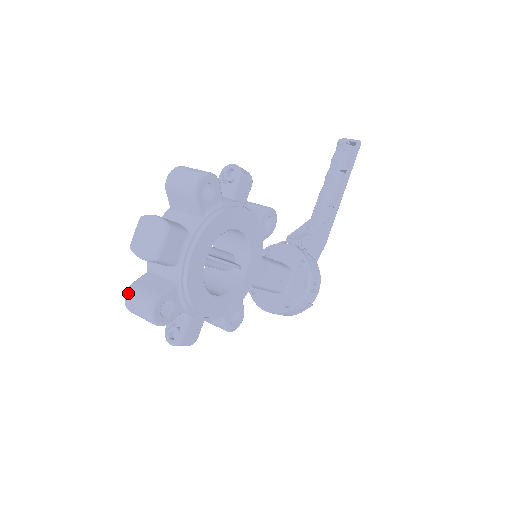
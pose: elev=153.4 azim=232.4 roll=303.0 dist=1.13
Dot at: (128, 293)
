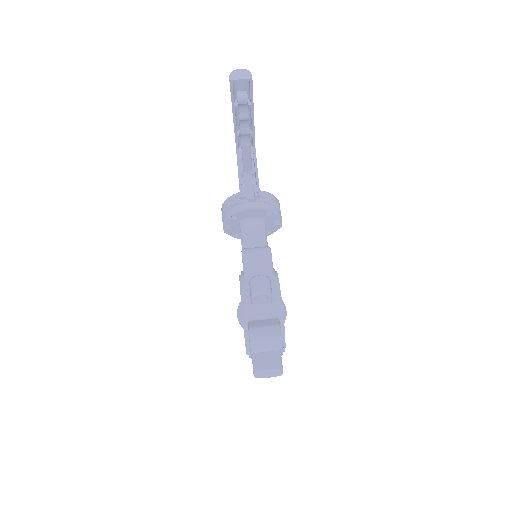
Dot at: occluded
